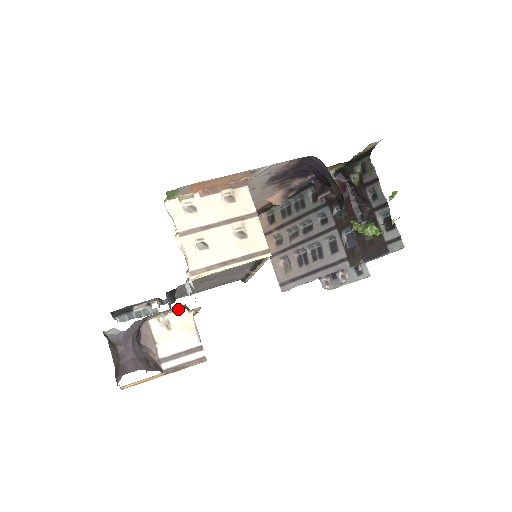
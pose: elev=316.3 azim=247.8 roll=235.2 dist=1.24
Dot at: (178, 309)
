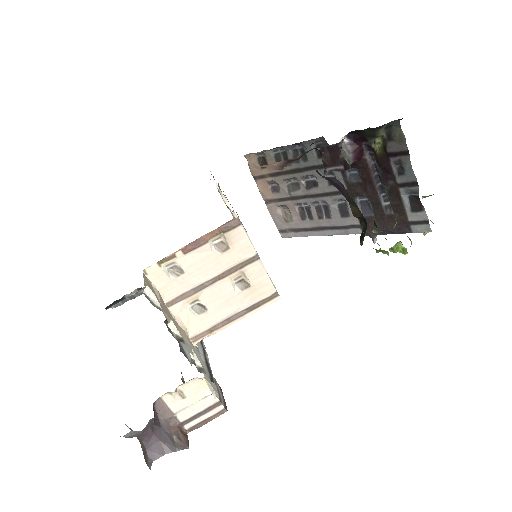
Dot at: (188, 381)
